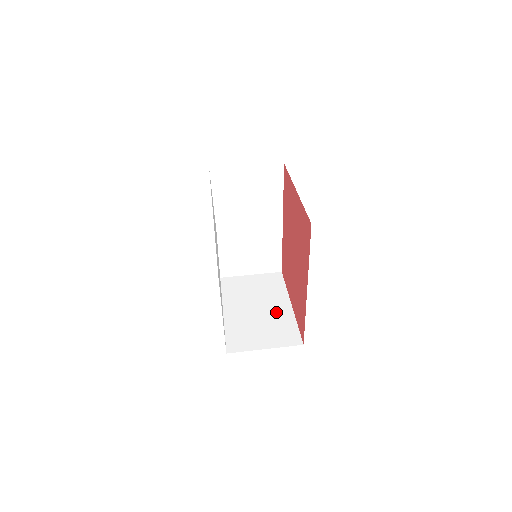
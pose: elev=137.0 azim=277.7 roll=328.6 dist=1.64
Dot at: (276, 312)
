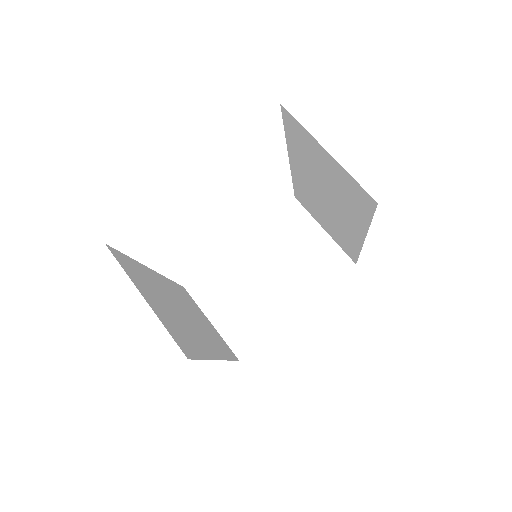
Dot at: (274, 301)
